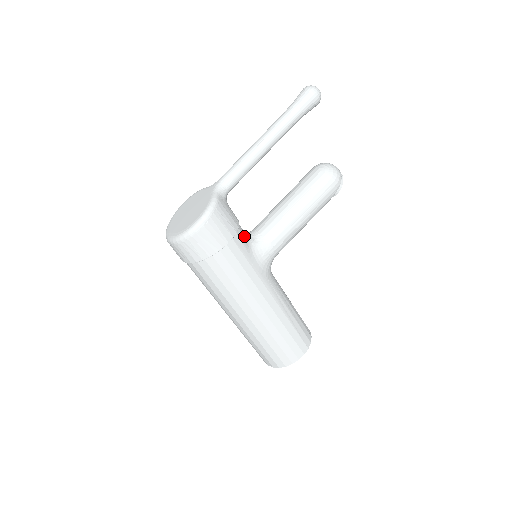
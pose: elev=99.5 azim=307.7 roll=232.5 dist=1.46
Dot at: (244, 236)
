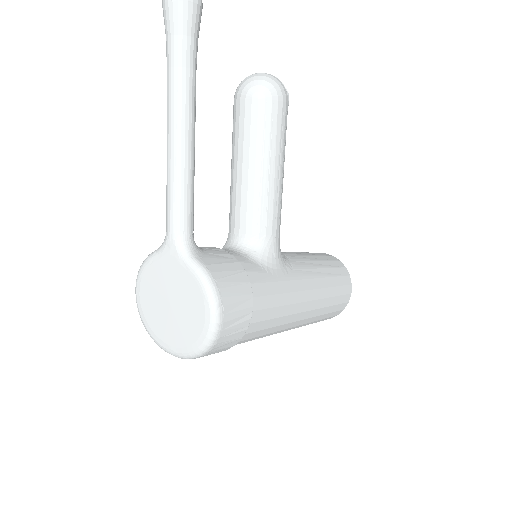
Dot at: (246, 261)
